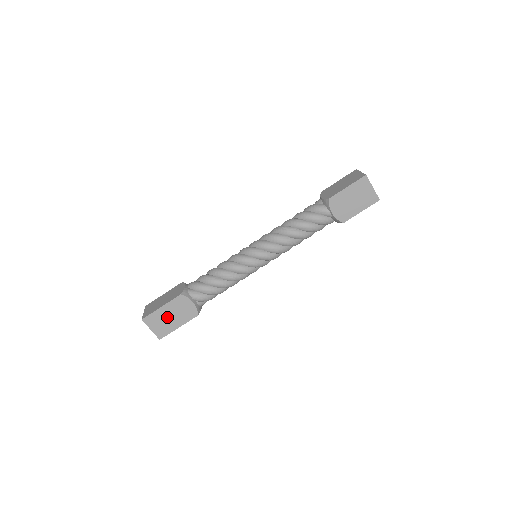
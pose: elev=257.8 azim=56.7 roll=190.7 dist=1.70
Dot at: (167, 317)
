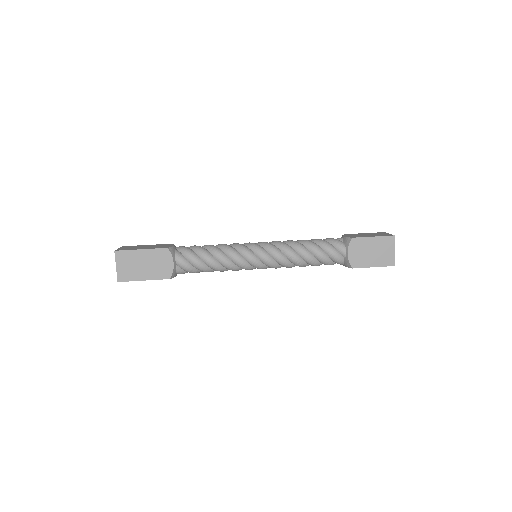
Dot at: (140, 263)
